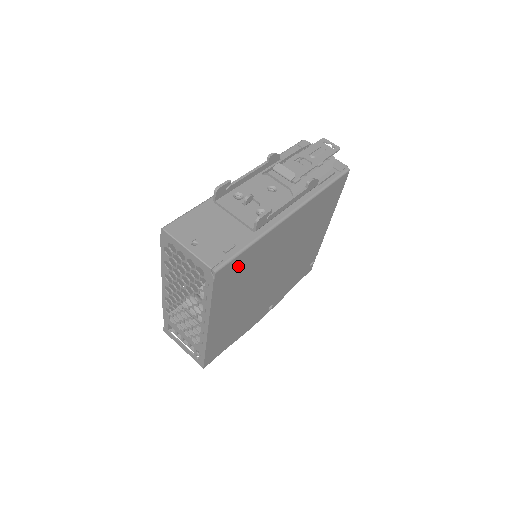
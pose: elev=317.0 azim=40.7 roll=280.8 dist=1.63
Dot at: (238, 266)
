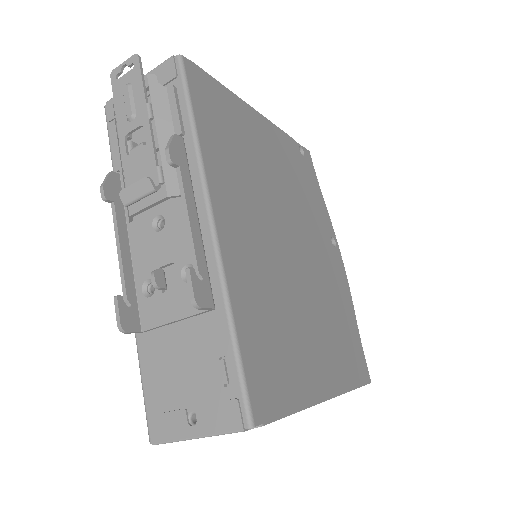
Dot at: (259, 356)
